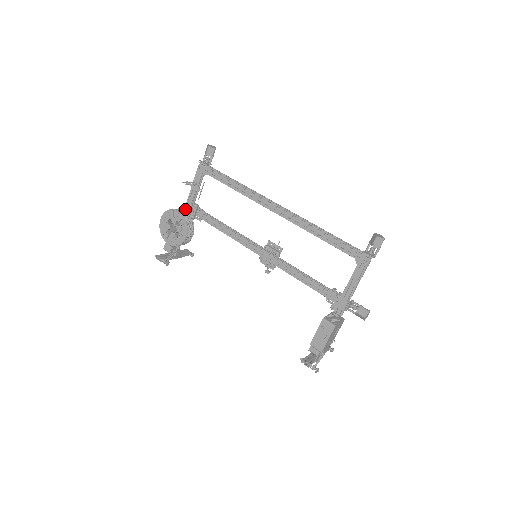
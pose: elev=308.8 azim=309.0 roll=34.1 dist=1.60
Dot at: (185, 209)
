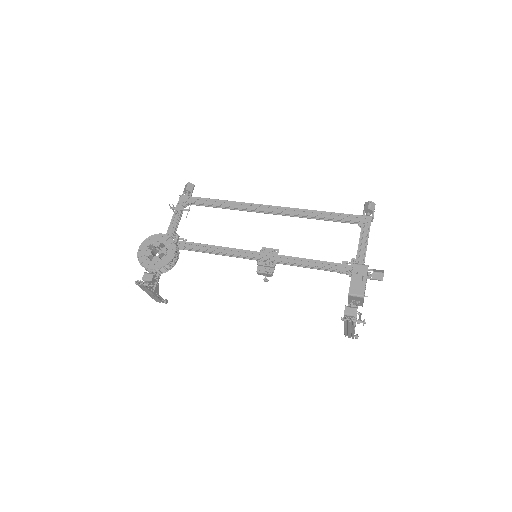
Dot at: occluded
